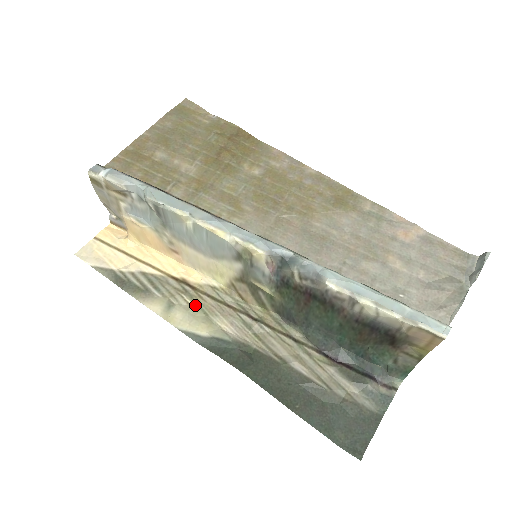
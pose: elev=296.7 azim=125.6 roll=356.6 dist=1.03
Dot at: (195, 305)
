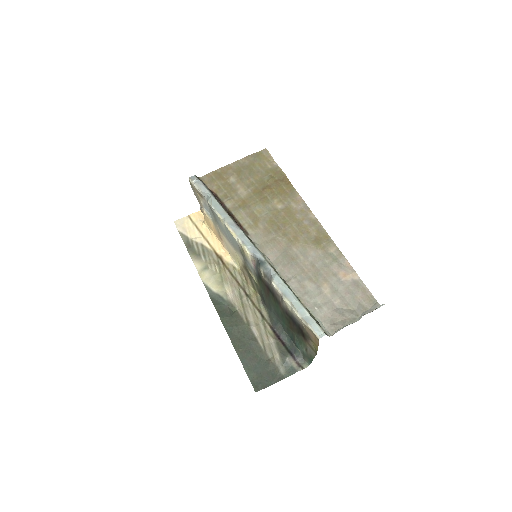
Dot at: (219, 273)
